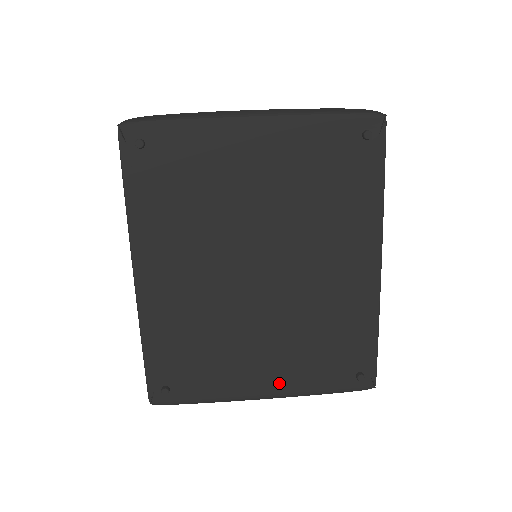
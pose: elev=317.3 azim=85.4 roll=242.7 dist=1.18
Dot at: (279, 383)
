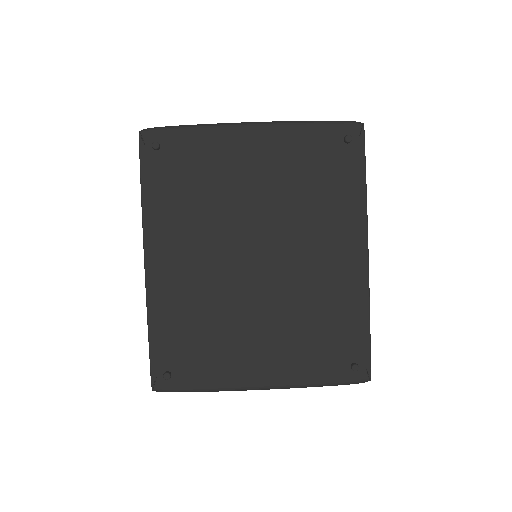
Dot at: (276, 372)
